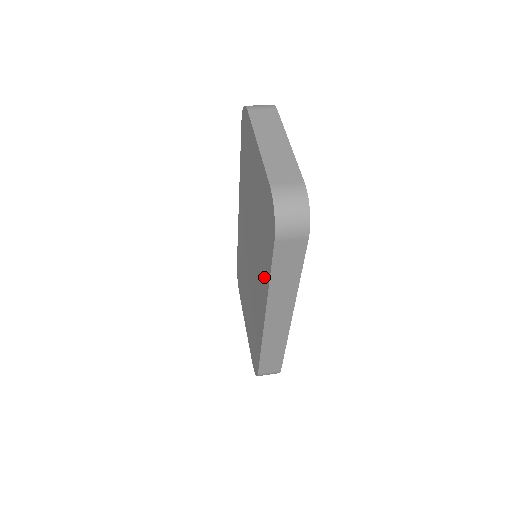
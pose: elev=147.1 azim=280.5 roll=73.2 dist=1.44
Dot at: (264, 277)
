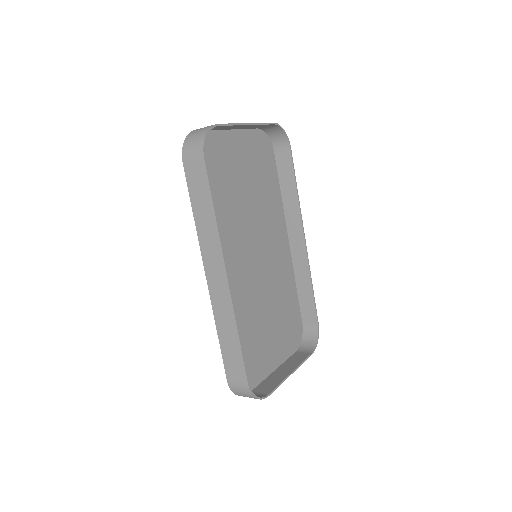
Dot at: occluded
